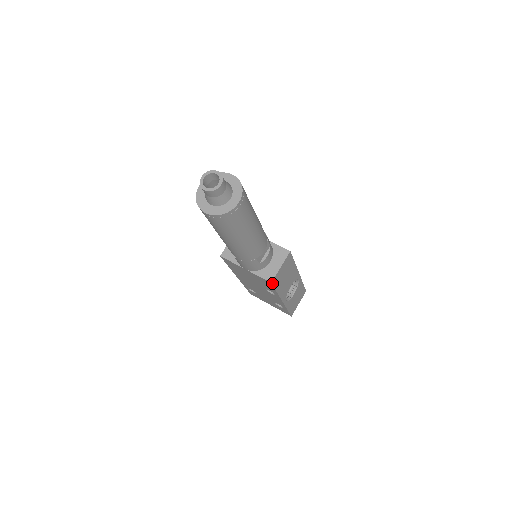
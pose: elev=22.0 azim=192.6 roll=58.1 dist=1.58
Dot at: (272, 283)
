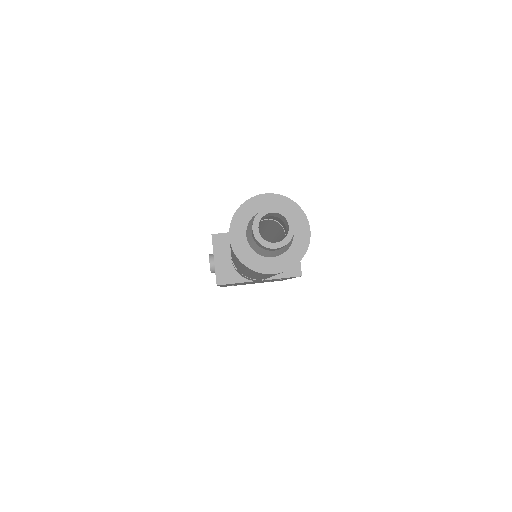
Dot at: (300, 275)
